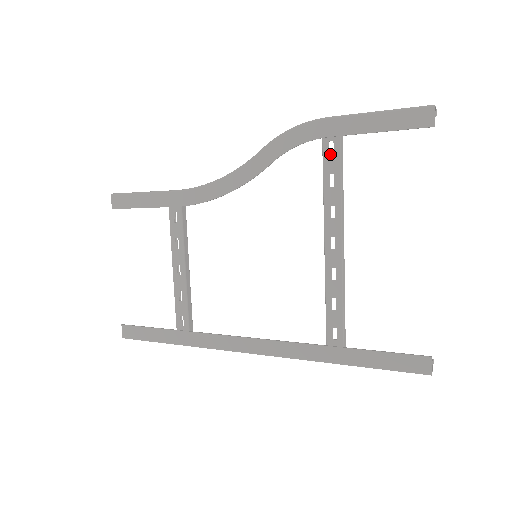
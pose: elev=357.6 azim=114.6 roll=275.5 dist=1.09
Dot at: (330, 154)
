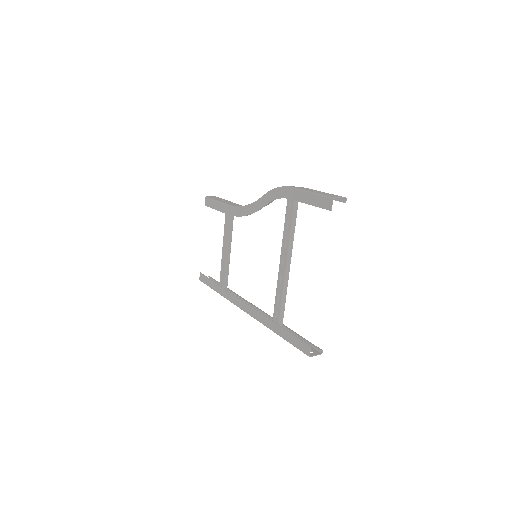
Dot at: occluded
